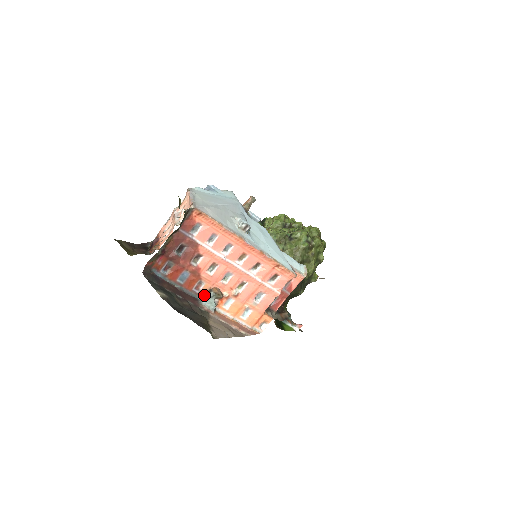
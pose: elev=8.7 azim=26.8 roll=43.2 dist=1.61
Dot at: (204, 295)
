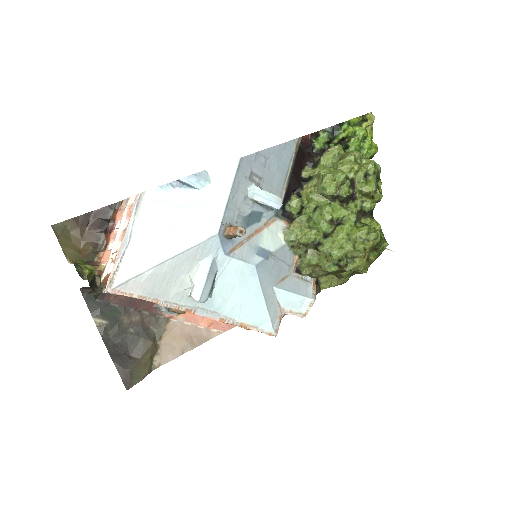
Dot at: occluded
